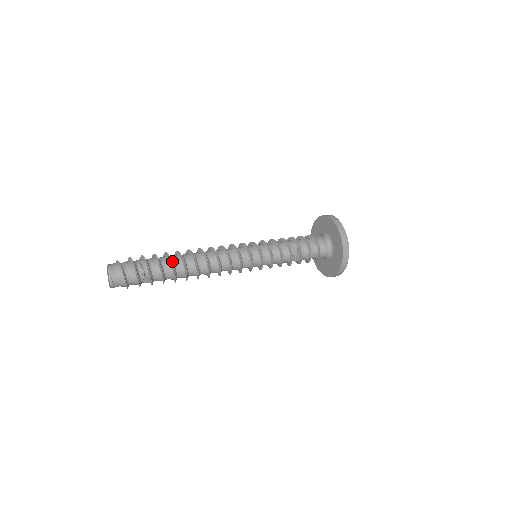
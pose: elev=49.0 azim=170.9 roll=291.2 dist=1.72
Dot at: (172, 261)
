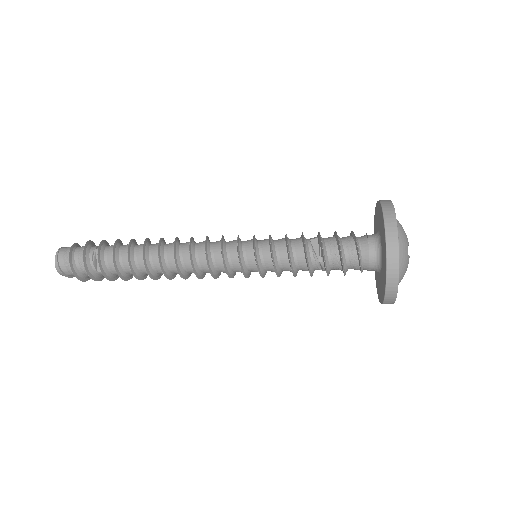
Dot at: (134, 243)
